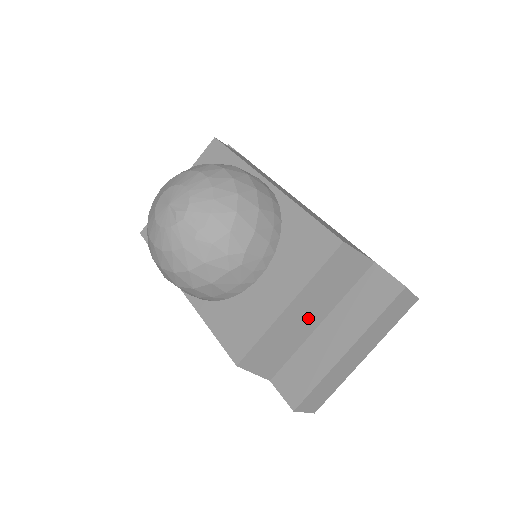
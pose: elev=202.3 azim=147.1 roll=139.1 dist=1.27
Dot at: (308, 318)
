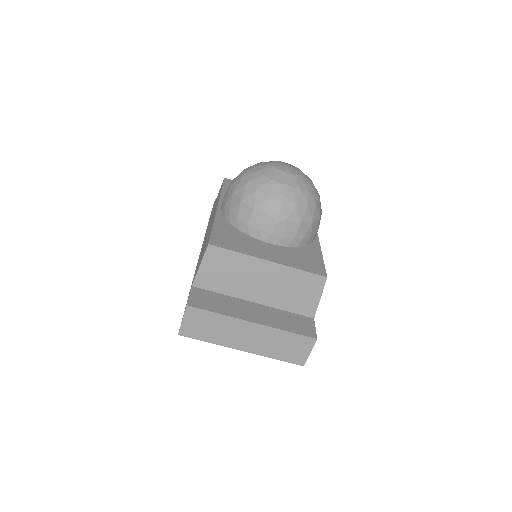
Dot at: (258, 287)
